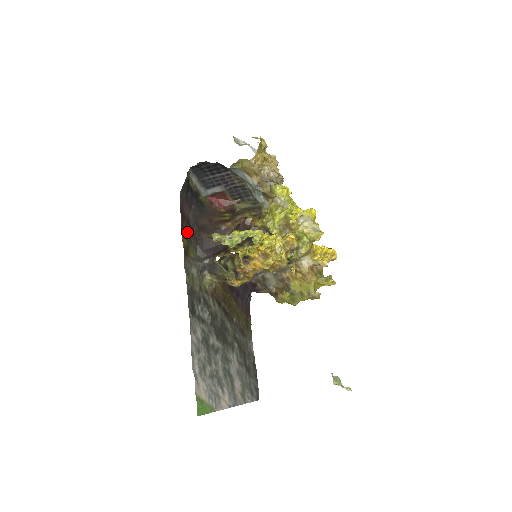
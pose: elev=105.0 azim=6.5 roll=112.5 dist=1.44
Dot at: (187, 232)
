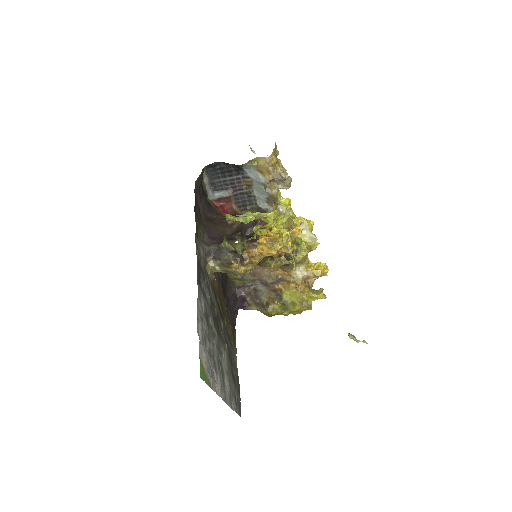
Dot at: (198, 216)
